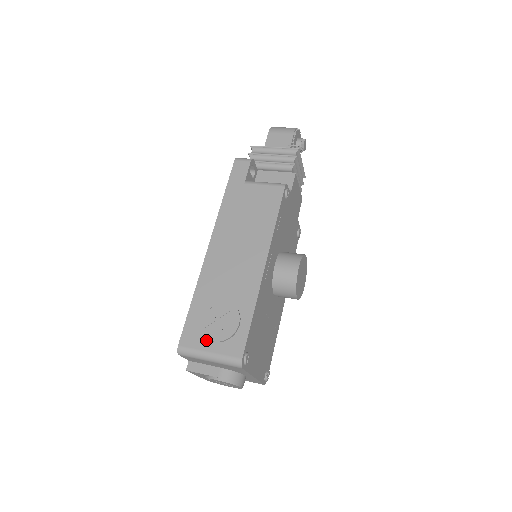
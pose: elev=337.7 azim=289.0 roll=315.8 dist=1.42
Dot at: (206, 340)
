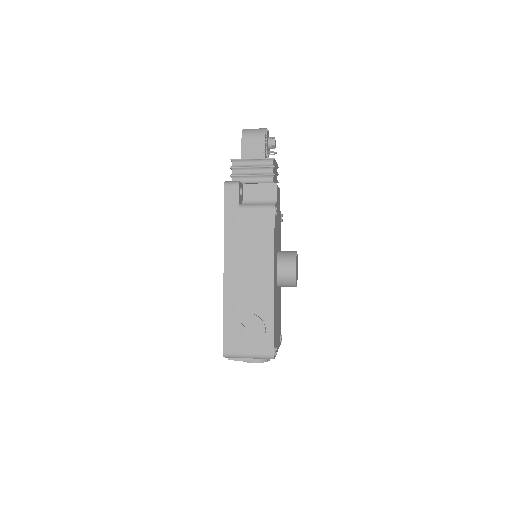
Dot at: (243, 346)
